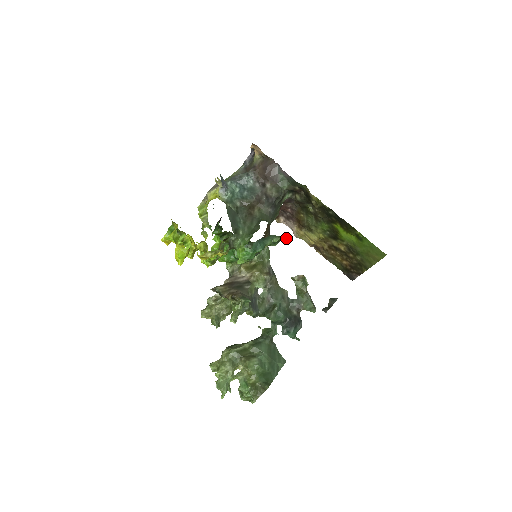
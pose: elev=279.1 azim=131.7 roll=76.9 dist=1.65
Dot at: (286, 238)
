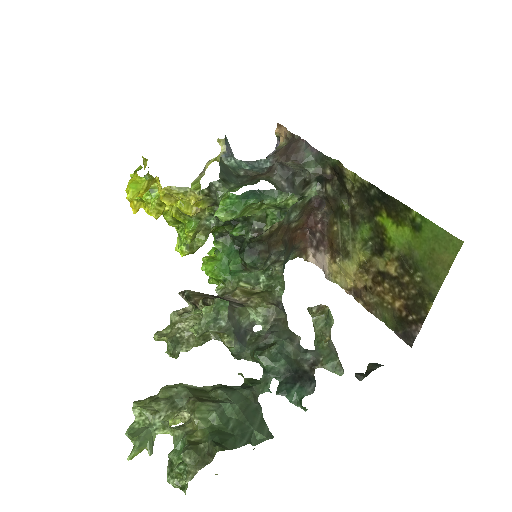
Dot at: (296, 198)
